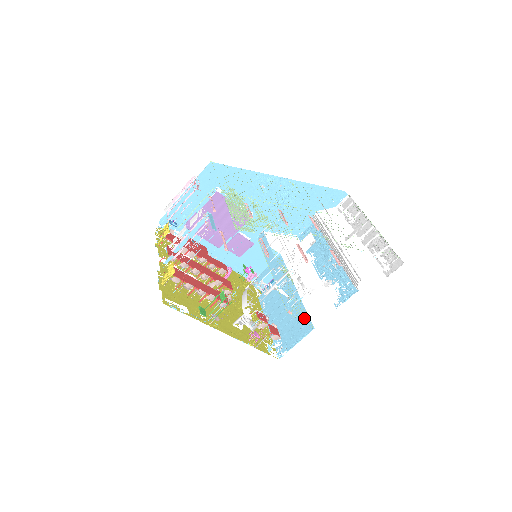
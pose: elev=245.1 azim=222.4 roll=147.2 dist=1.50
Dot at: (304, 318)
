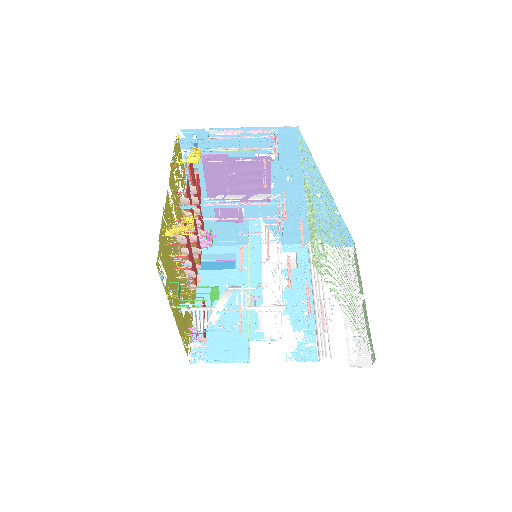
Dot at: (244, 341)
